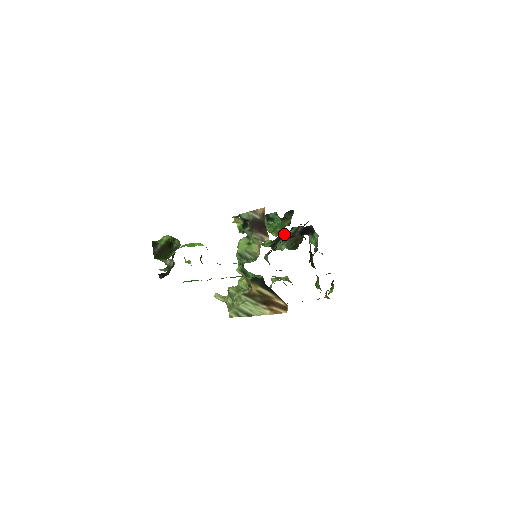
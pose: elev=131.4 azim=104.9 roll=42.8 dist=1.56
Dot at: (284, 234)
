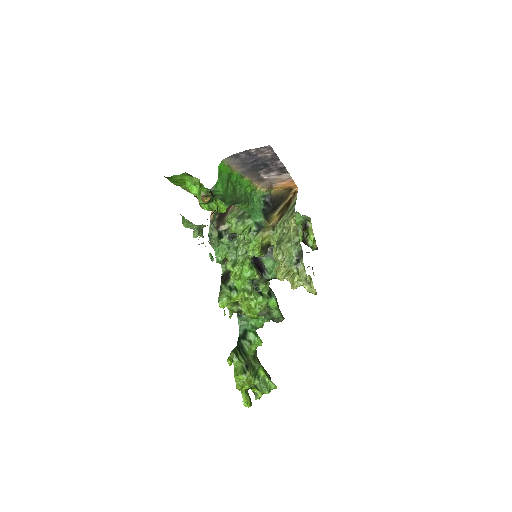
Dot at: occluded
